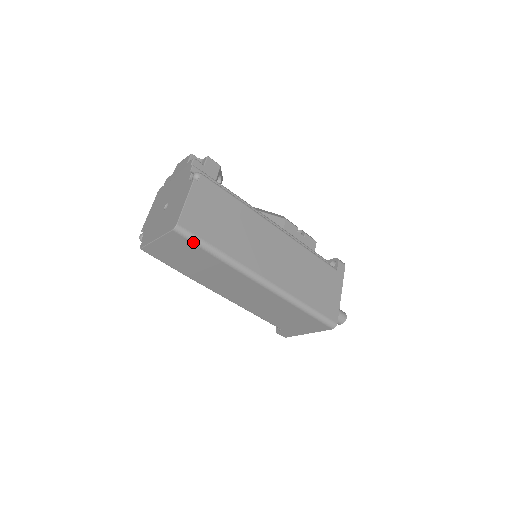
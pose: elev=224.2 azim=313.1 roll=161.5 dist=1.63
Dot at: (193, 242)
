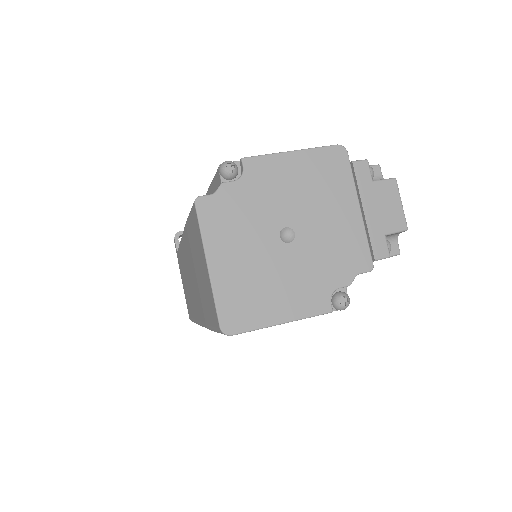
Dot at: (215, 328)
